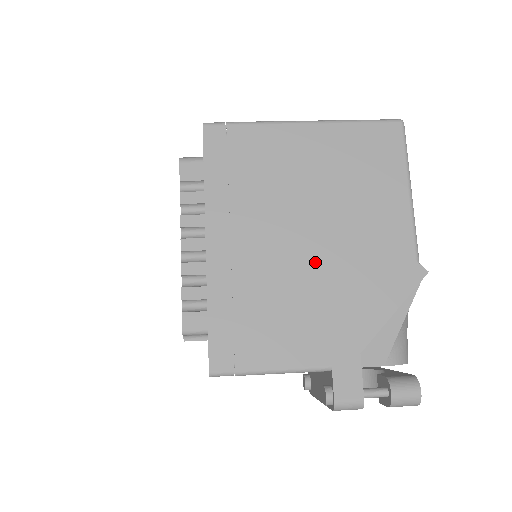
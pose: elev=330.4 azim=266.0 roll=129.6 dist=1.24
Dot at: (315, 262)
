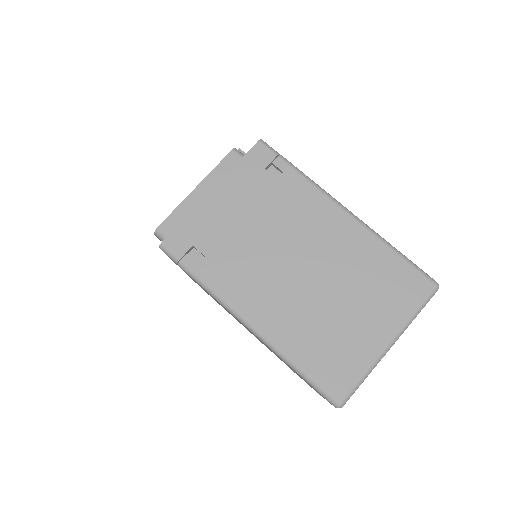
Dot at: occluded
